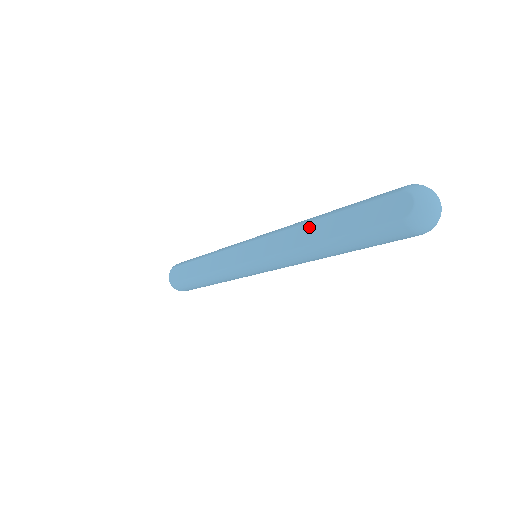
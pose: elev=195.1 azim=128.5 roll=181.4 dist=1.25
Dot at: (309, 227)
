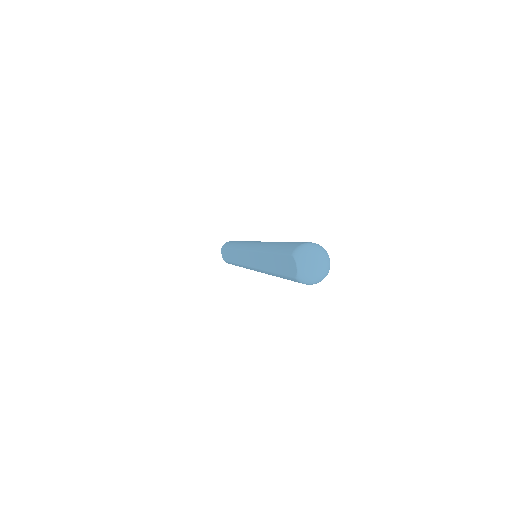
Dot at: (263, 256)
